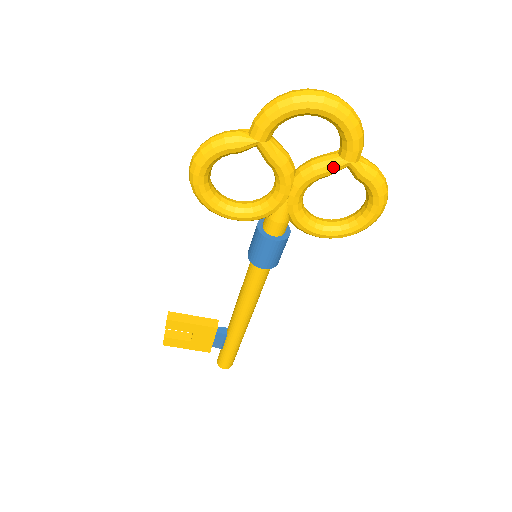
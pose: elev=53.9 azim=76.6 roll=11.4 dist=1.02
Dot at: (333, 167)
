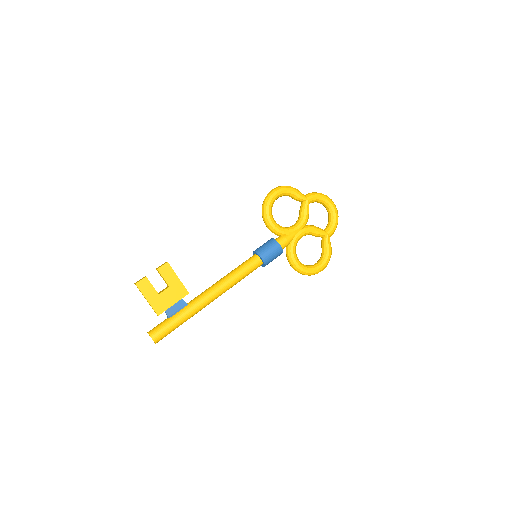
Dot at: (322, 232)
